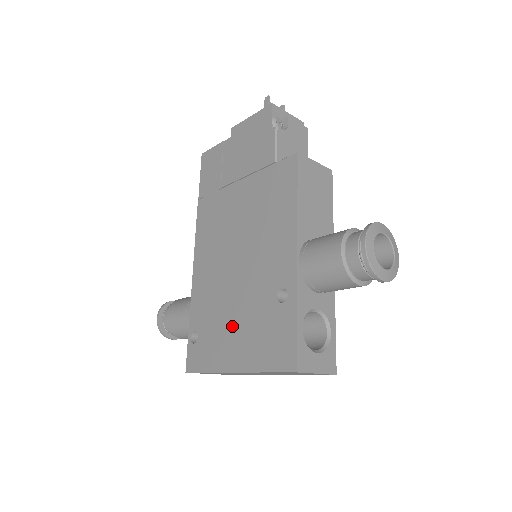
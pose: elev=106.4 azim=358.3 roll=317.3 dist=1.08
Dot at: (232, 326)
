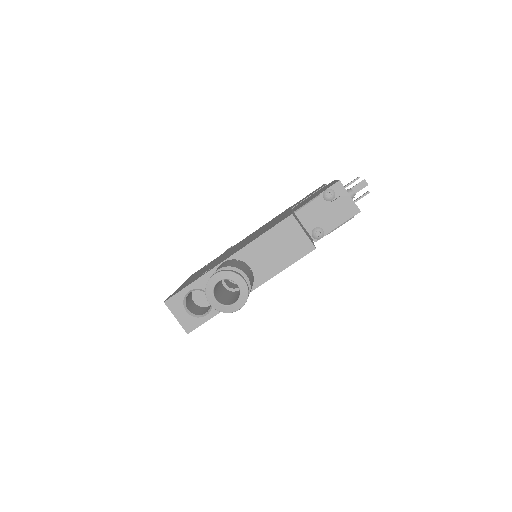
Dot at: occluded
